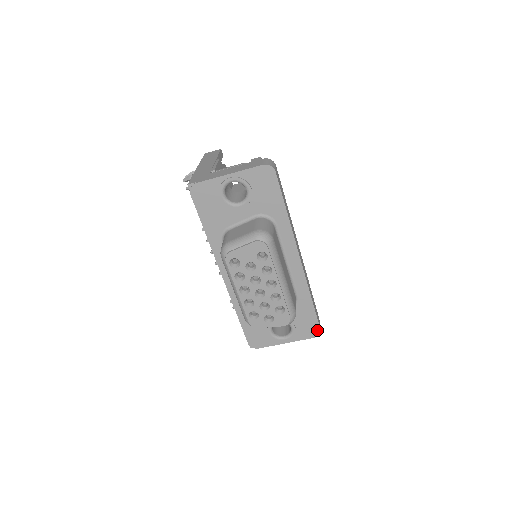
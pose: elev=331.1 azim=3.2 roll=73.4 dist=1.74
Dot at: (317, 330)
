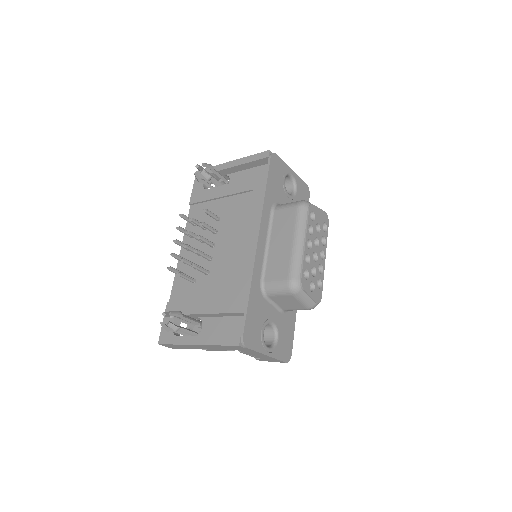
Dot at: (290, 354)
